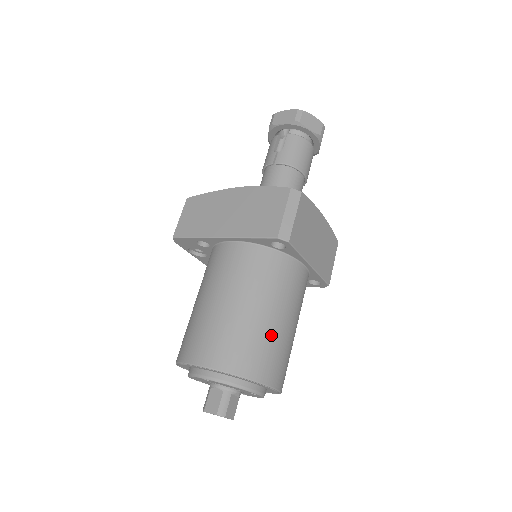
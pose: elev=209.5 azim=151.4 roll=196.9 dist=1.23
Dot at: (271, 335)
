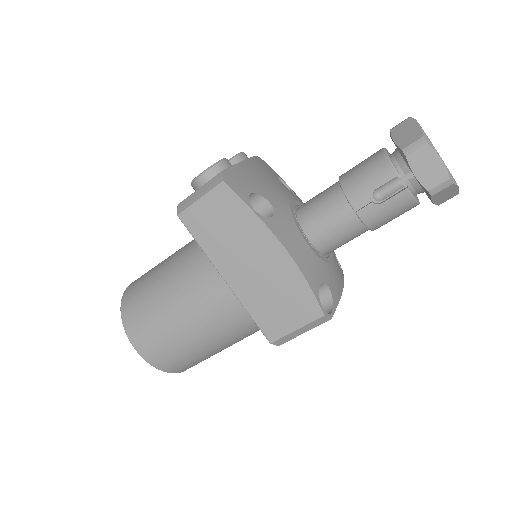
Dot at: (212, 355)
